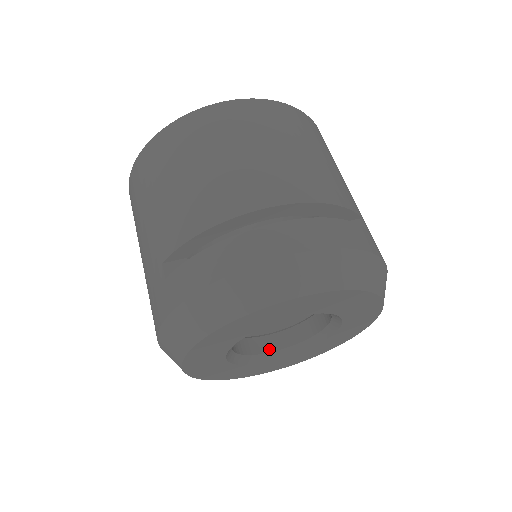
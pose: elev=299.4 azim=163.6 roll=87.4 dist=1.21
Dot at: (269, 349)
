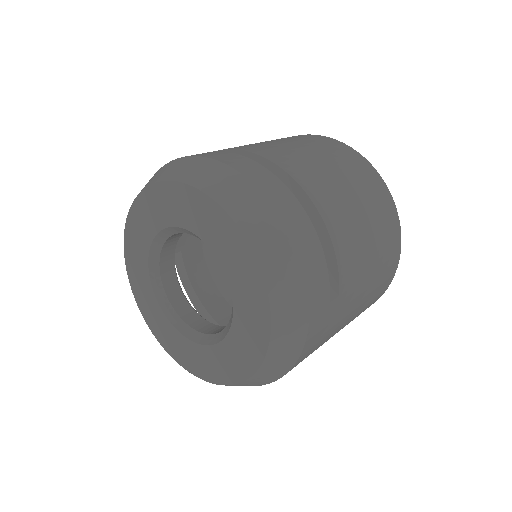
Dot at: (175, 304)
